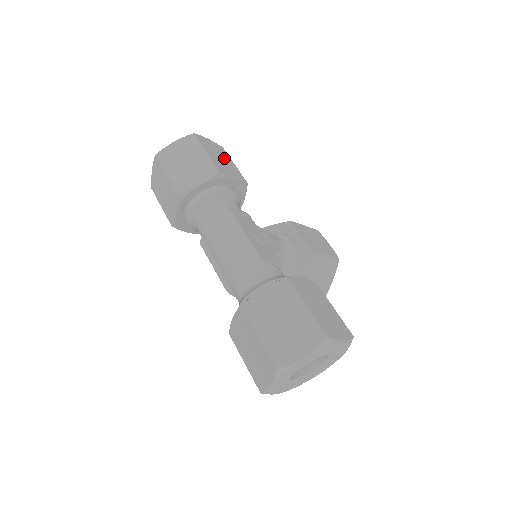
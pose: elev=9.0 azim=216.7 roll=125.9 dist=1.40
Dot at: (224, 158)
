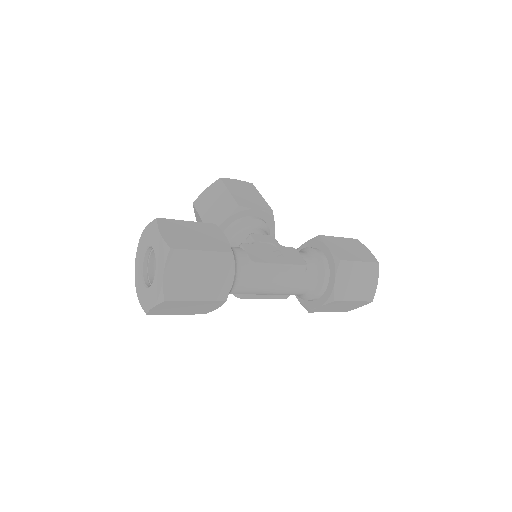
Dot at: (188, 230)
